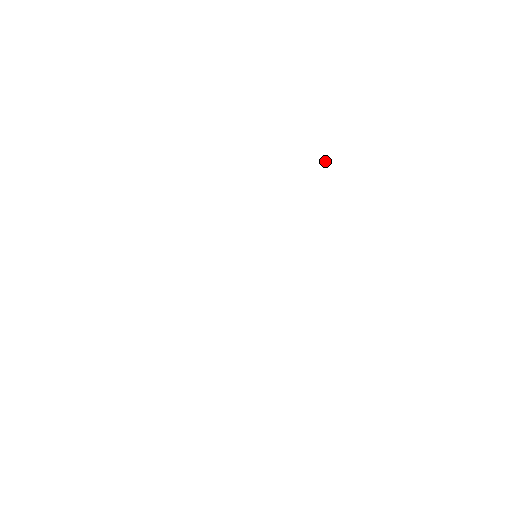
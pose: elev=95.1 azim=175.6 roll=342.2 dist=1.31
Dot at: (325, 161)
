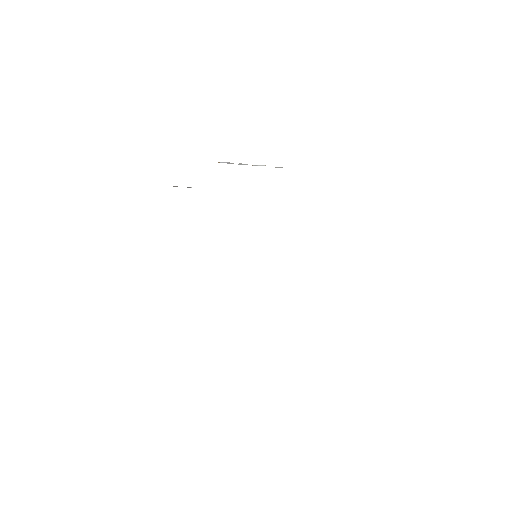
Dot at: occluded
